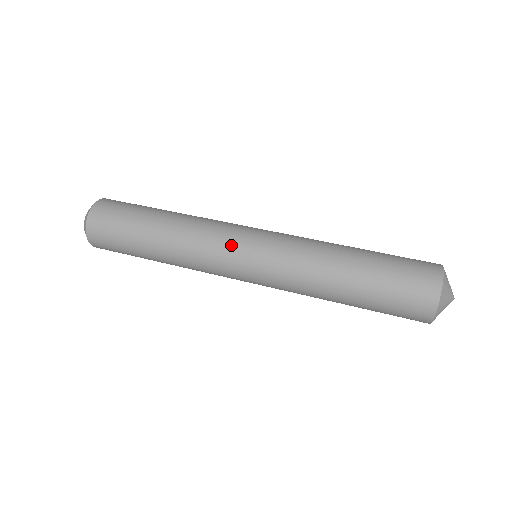
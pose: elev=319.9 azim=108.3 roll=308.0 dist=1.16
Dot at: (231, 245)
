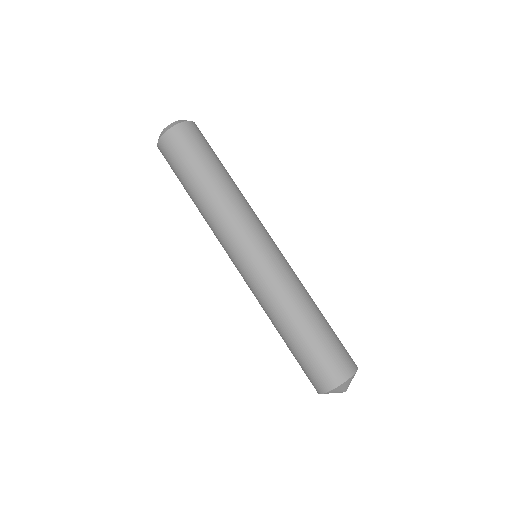
Dot at: (254, 234)
